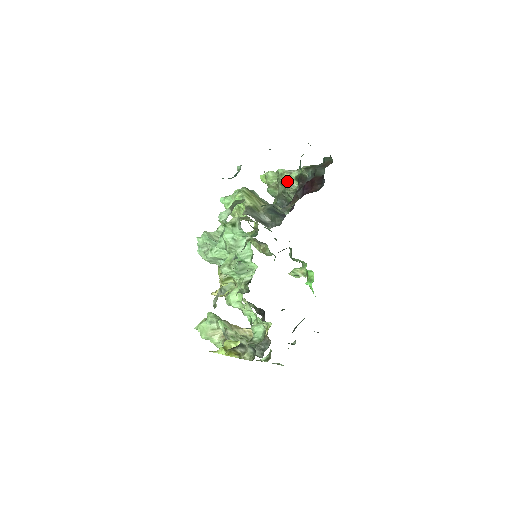
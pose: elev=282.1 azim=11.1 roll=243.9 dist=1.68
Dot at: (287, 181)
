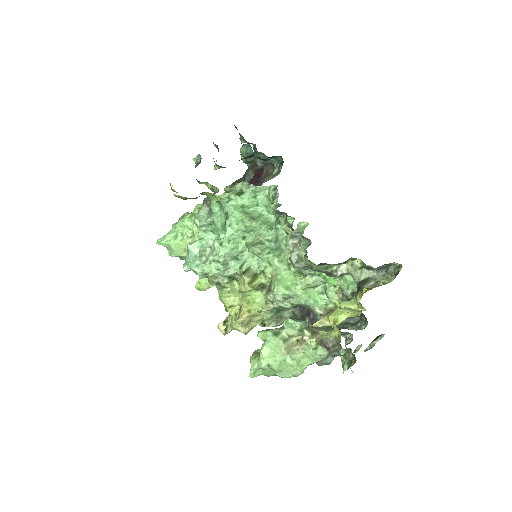
Dot at: occluded
